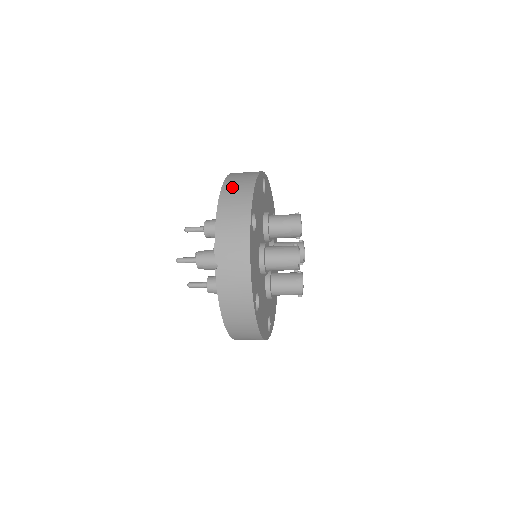
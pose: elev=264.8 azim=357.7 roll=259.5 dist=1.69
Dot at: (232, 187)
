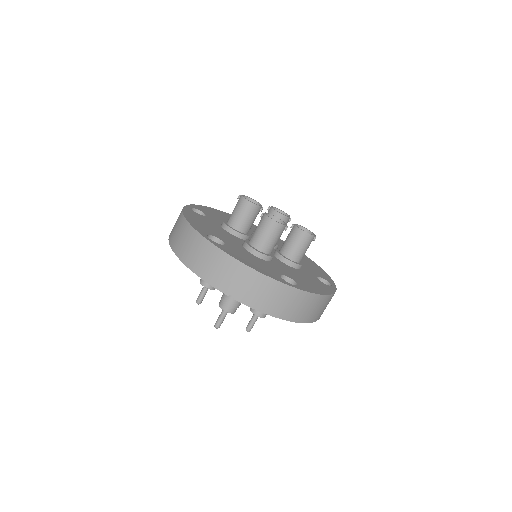
Dot at: (177, 241)
